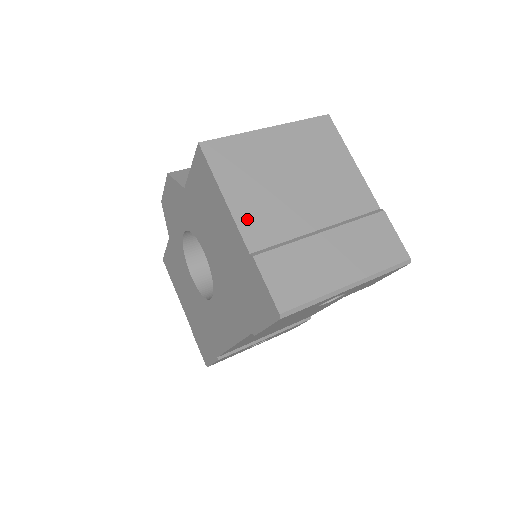
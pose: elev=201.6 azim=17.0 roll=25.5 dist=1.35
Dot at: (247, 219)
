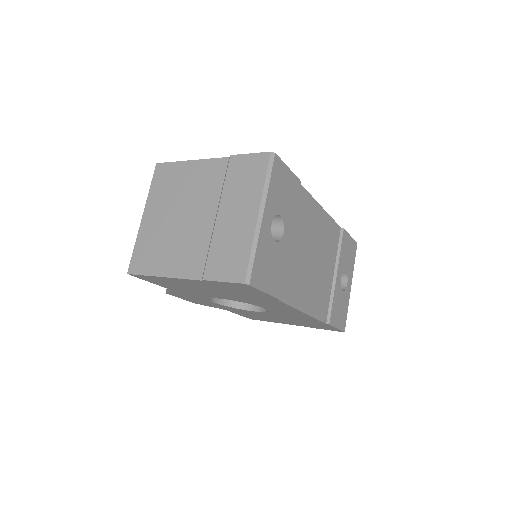
Dot at: (182, 269)
